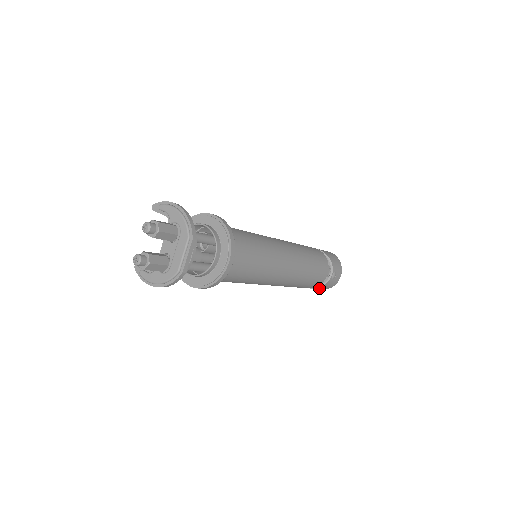
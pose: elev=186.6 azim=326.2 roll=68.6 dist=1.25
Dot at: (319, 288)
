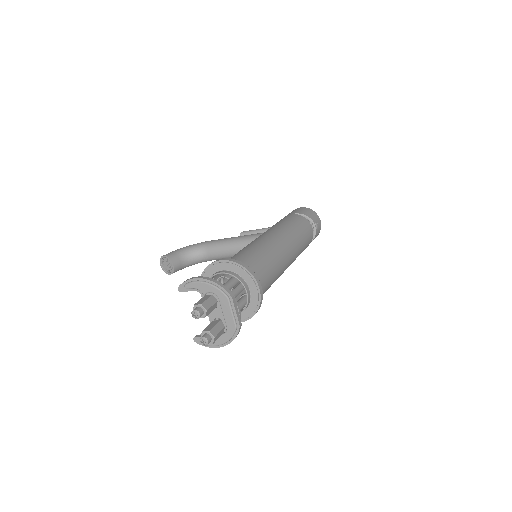
Dot at: occluded
